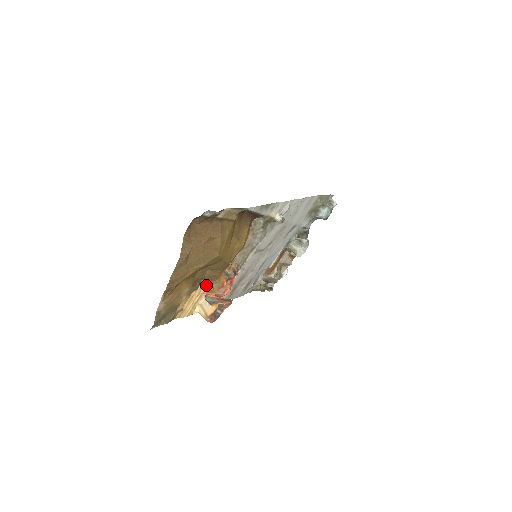
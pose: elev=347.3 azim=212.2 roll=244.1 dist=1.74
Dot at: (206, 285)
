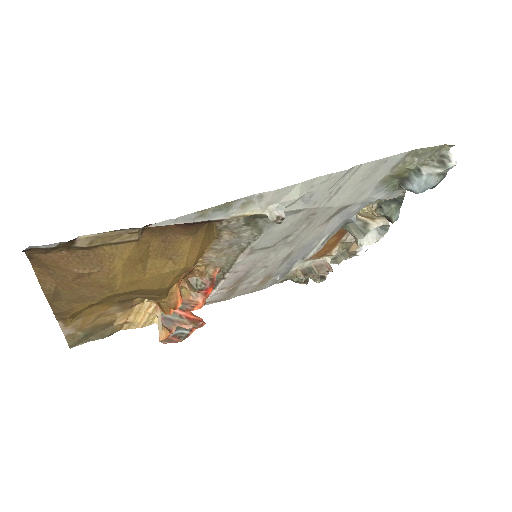
Dot at: occluded
